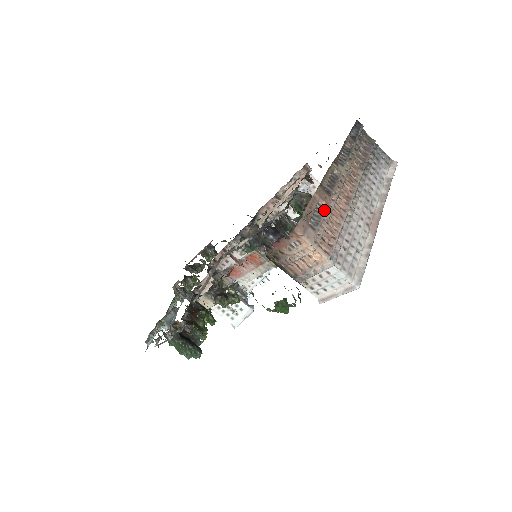
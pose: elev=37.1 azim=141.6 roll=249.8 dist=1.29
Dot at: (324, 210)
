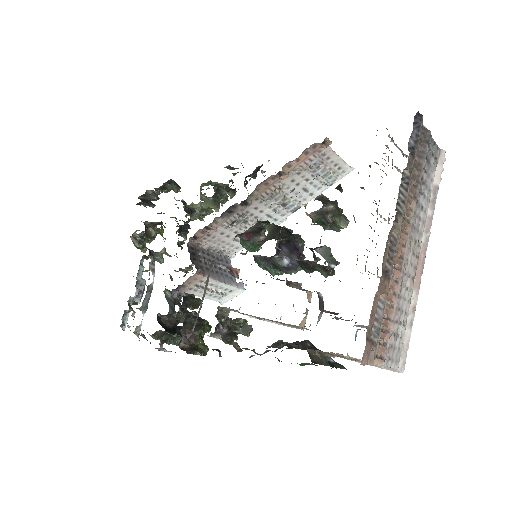
Dot at: (383, 307)
